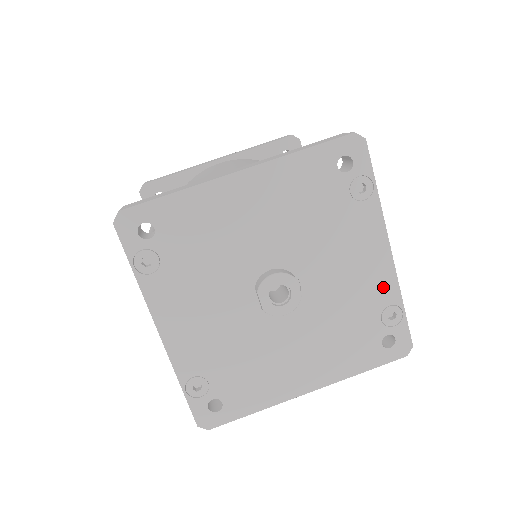
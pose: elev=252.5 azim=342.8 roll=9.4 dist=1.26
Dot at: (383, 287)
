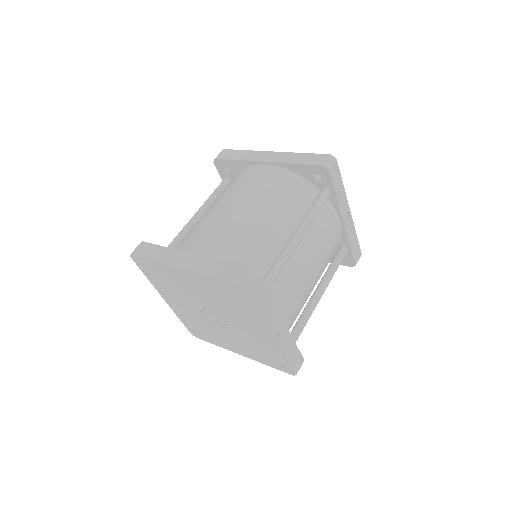
Dot at: (273, 347)
